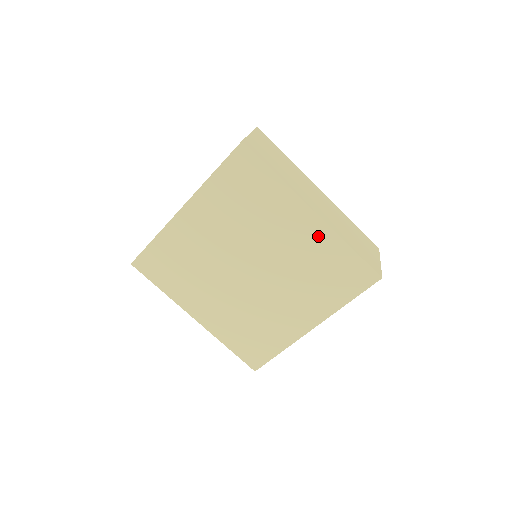
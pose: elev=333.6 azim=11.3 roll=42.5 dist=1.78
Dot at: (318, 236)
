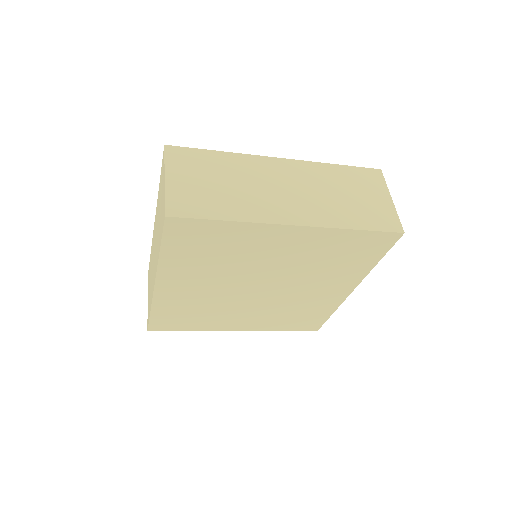
Dot at: (312, 239)
